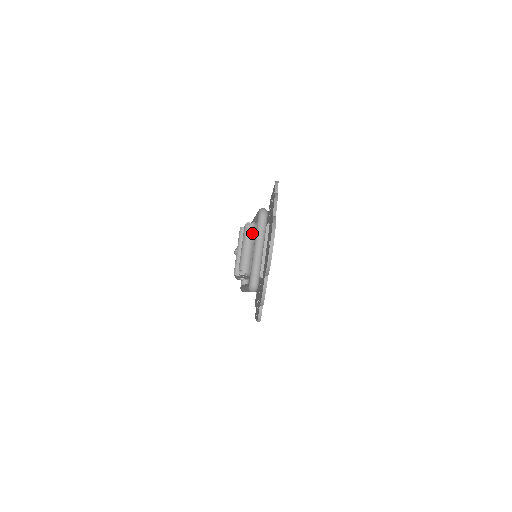
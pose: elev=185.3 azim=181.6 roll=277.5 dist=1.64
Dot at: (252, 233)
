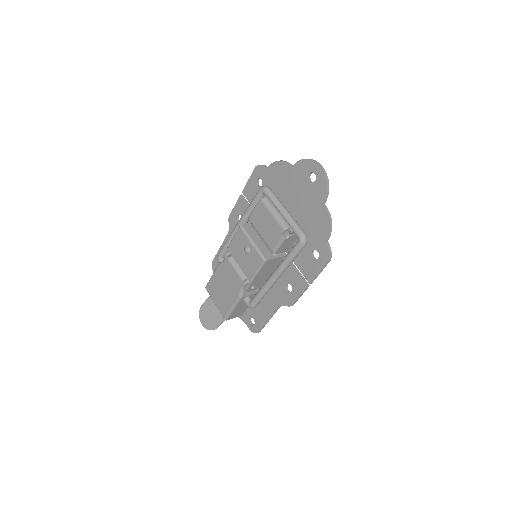
Dot at: (272, 202)
